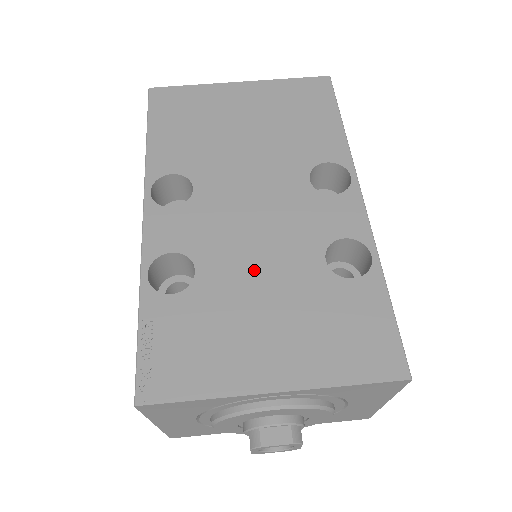
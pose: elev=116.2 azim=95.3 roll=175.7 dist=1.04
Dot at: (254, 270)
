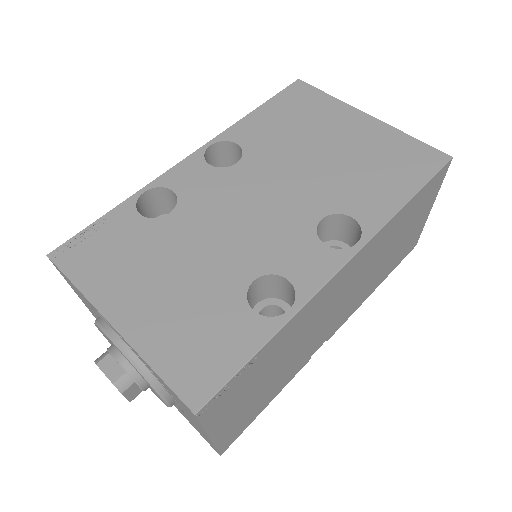
Dot at: (201, 244)
